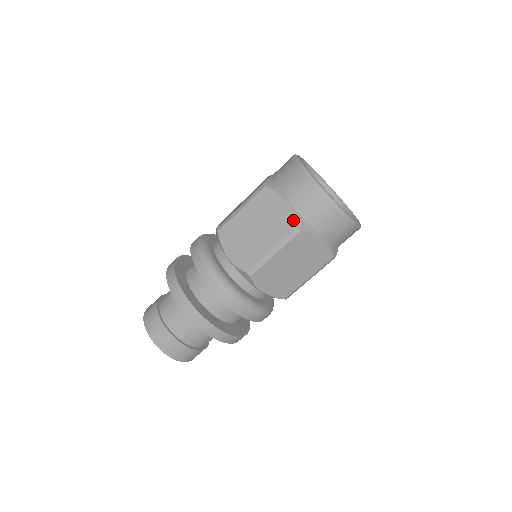
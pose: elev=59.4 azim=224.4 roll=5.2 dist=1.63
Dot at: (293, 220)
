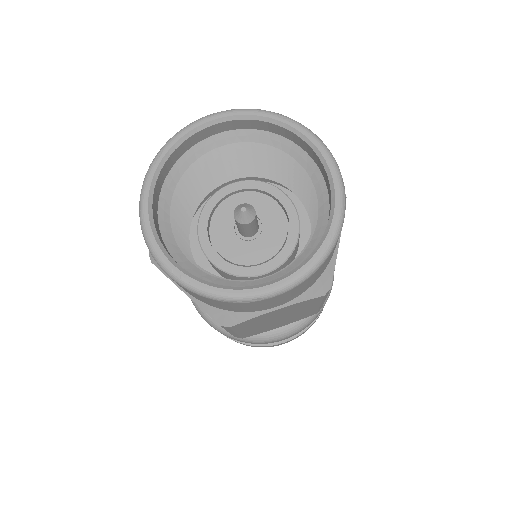
Dot at: occluded
